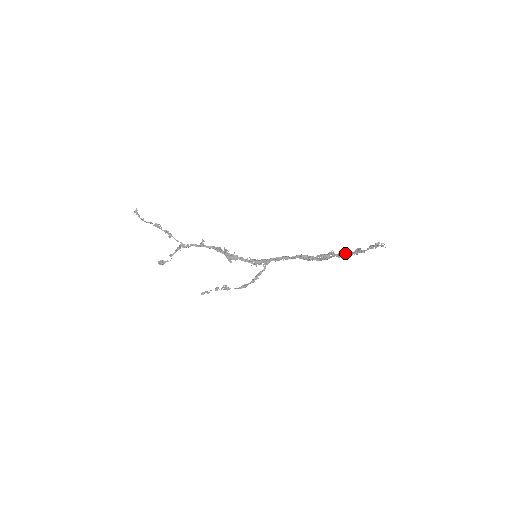
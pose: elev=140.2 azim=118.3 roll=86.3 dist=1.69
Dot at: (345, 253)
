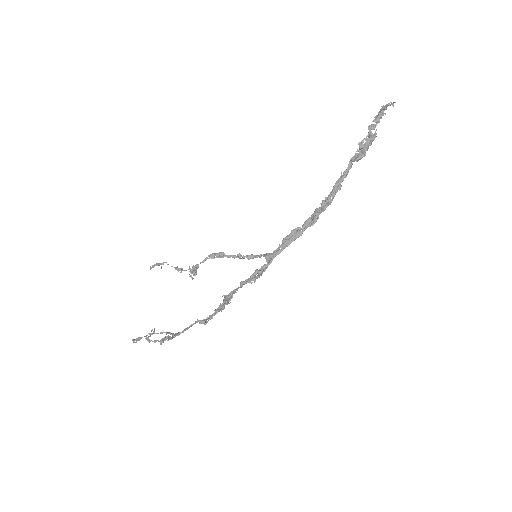
Dot at: (358, 154)
